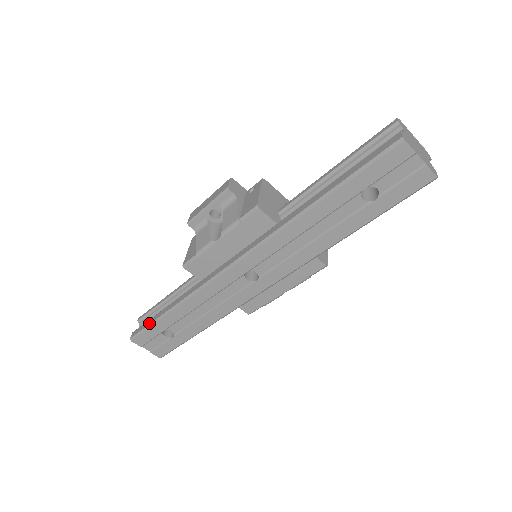
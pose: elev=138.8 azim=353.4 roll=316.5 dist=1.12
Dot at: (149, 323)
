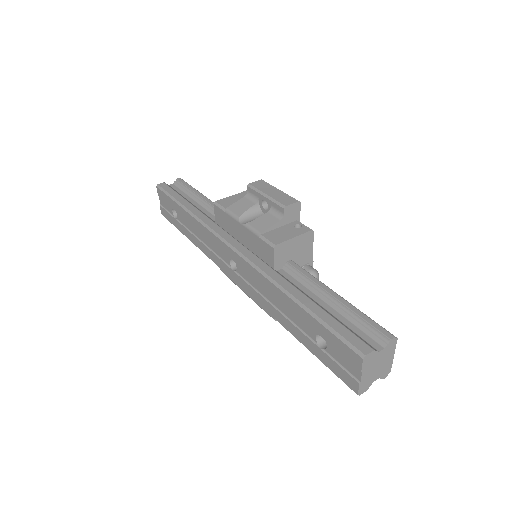
Dot at: (172, 194)
